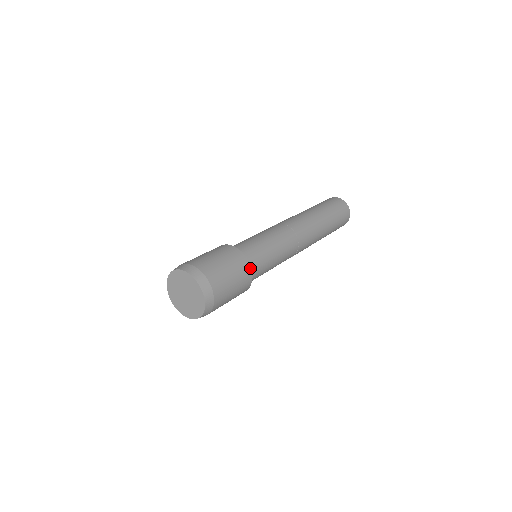
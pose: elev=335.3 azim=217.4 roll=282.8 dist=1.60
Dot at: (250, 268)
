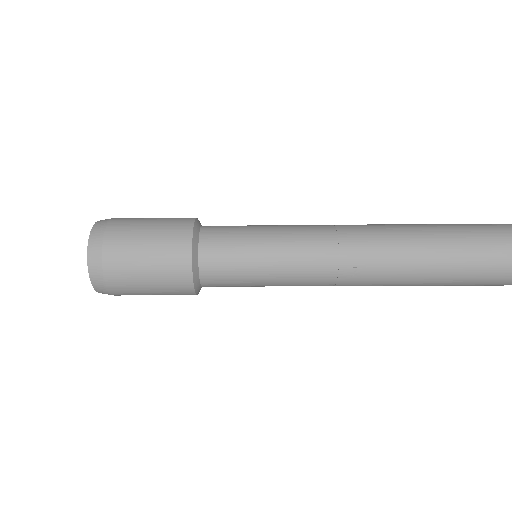
Dot at: (190, 273)
